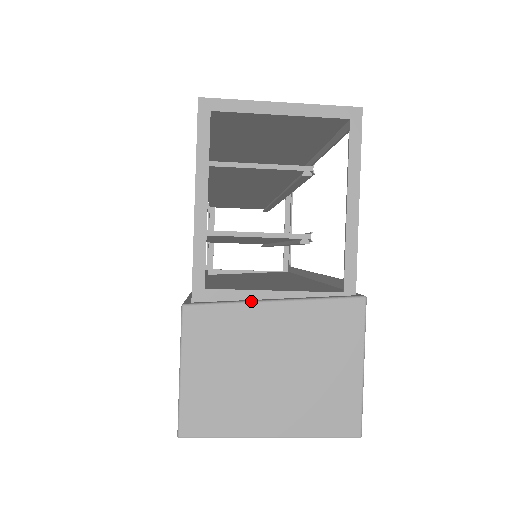
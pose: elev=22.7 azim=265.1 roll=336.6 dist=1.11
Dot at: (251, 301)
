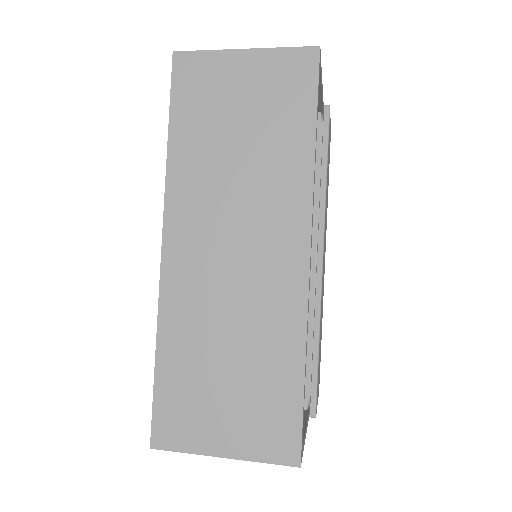
Dot at: occluded
